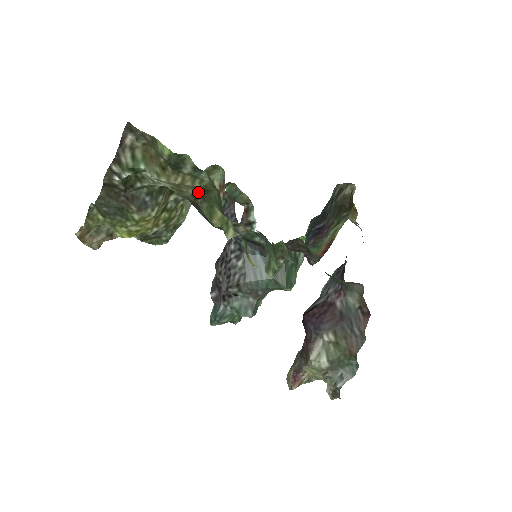
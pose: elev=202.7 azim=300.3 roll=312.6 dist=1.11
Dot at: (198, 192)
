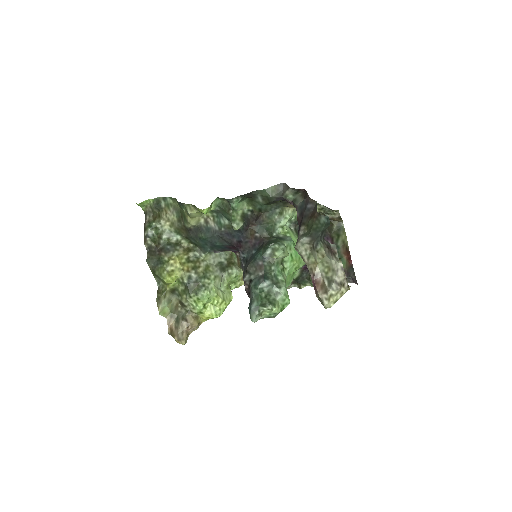
Dot at: (178, 216)
